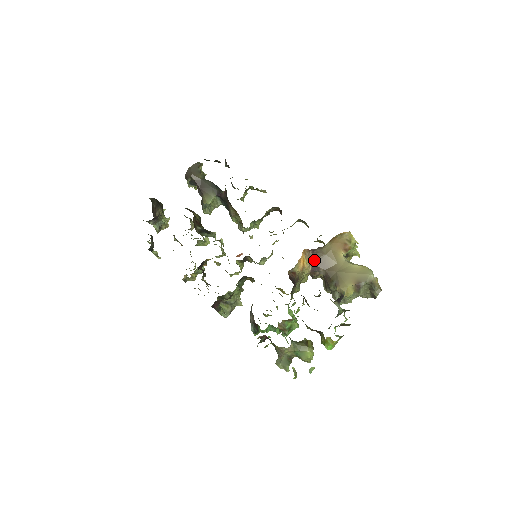
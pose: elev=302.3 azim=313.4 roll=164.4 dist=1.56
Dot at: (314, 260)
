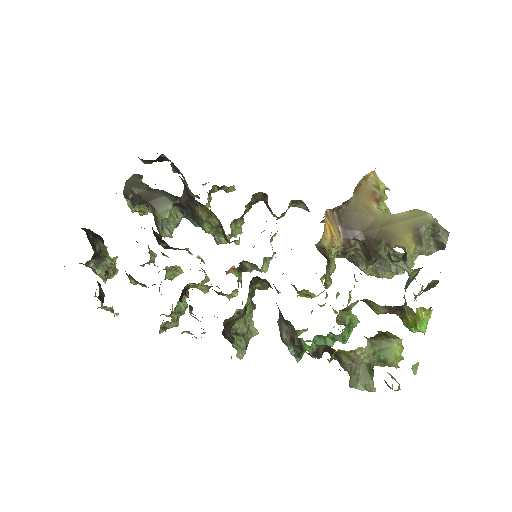
Dot at: (343, 223)
